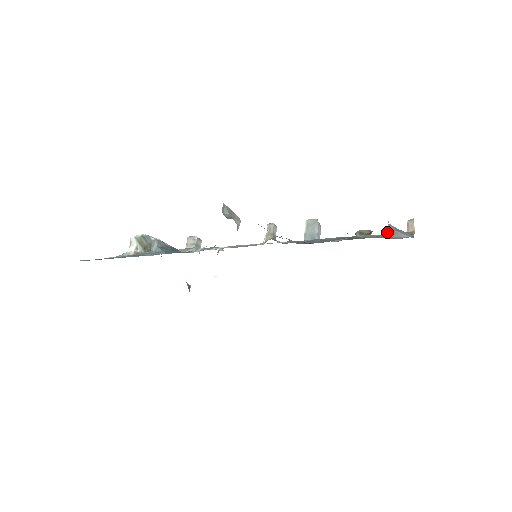
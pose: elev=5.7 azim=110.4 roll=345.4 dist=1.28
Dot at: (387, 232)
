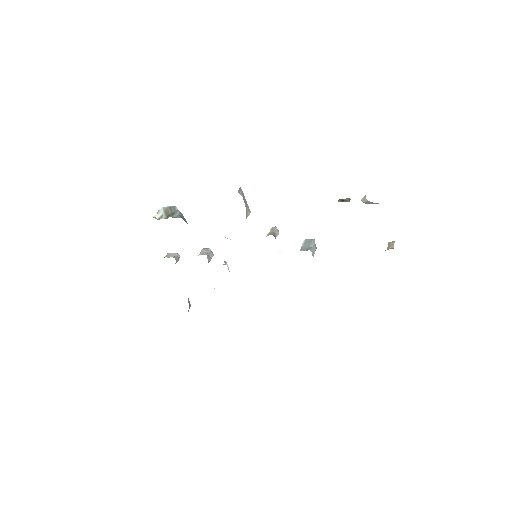
Dot at: (363, 201)
